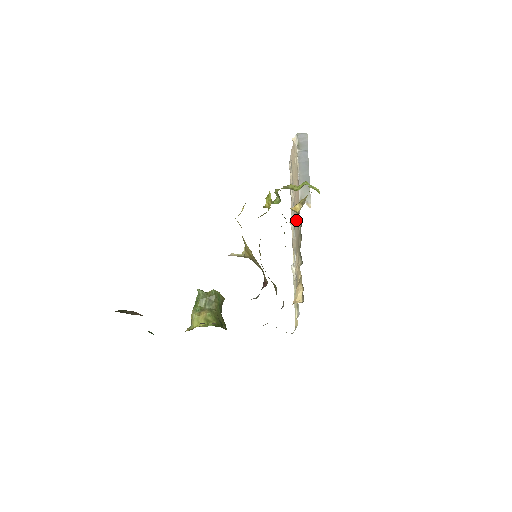
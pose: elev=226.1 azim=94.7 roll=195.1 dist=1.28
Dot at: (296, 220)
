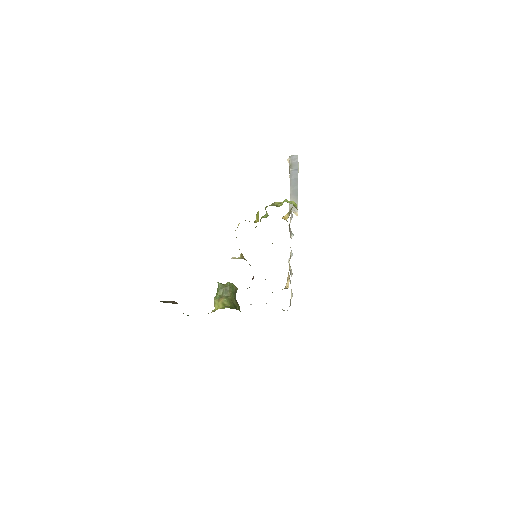
Dot at: occluded
